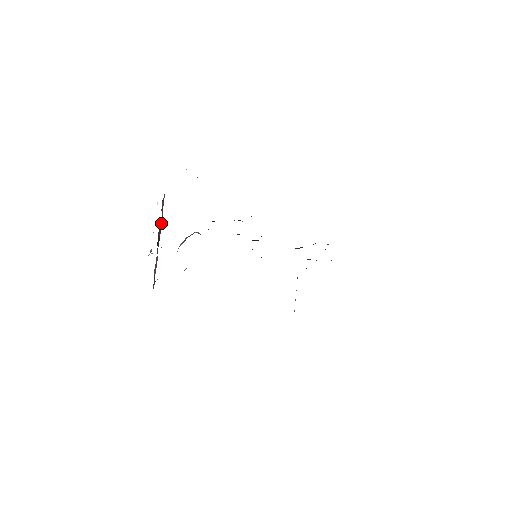
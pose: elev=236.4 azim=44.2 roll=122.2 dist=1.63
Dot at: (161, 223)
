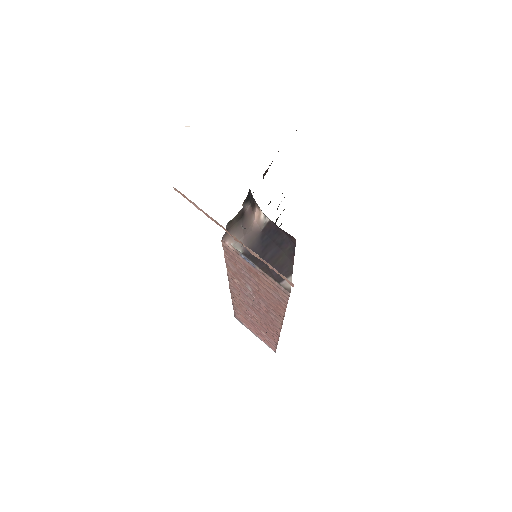
Dot at: occluded
